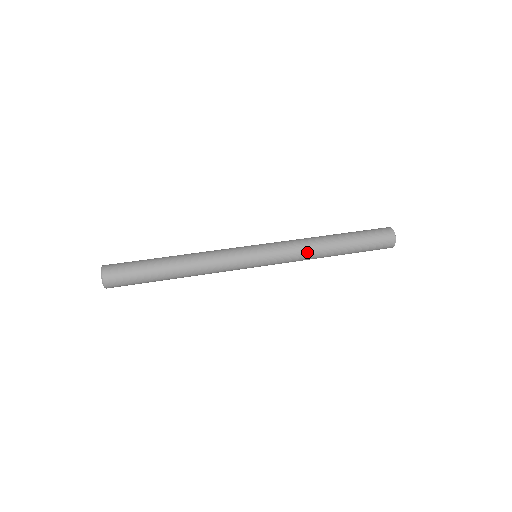
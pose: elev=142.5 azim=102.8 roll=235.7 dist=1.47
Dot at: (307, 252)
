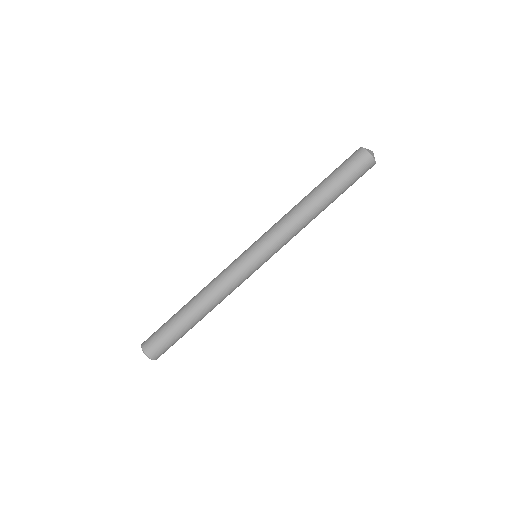
Dot at: occluded
